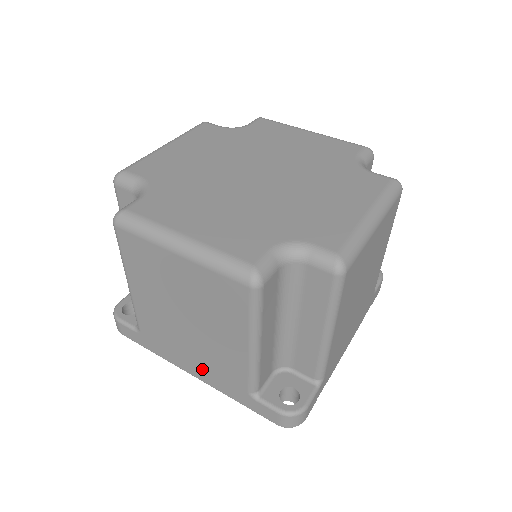
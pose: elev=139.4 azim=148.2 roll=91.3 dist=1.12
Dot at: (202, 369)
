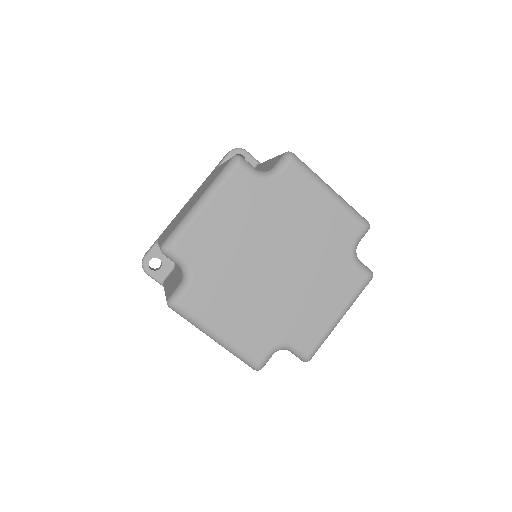
Dot at: occluded
